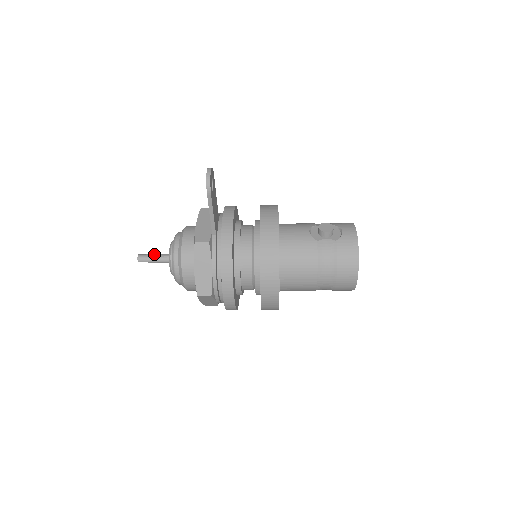
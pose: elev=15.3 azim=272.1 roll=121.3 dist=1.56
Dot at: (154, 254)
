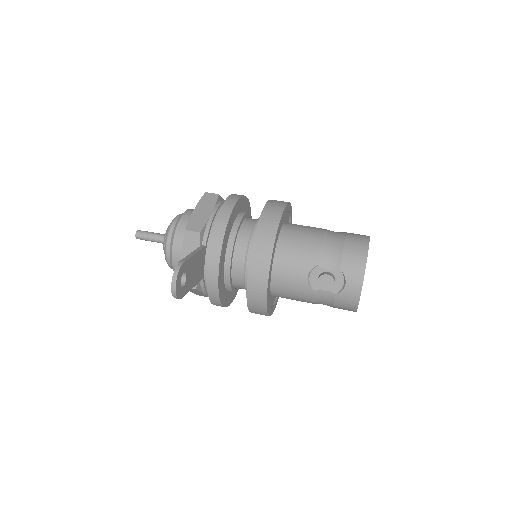
Dot at: (151, 236)
